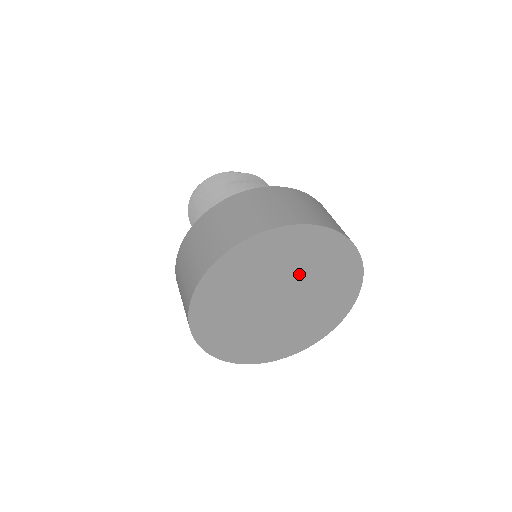
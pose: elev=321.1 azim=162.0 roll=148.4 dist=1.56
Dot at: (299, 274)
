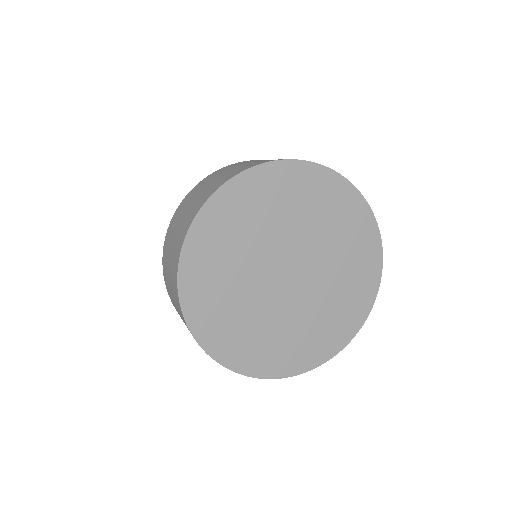
Dot at: (321, 246)
